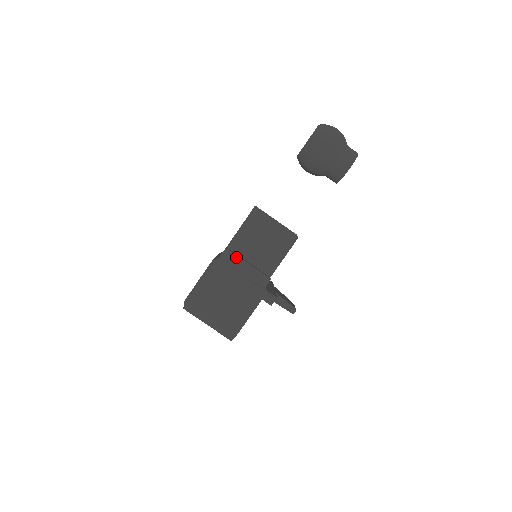
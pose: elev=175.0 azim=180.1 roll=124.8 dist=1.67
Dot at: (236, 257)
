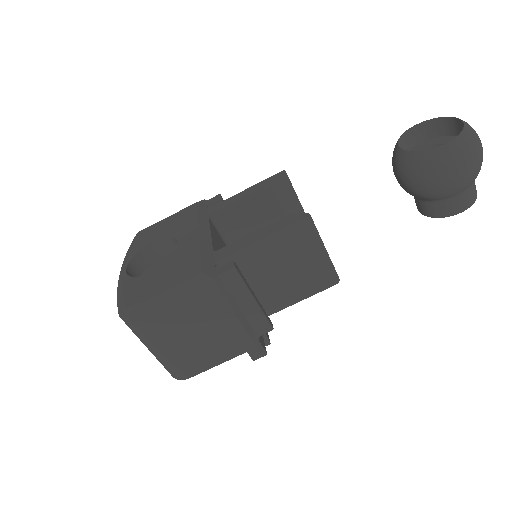
Dot at: (242, 285)
